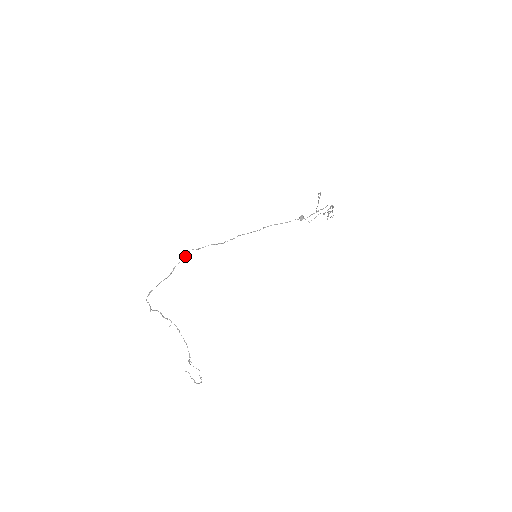
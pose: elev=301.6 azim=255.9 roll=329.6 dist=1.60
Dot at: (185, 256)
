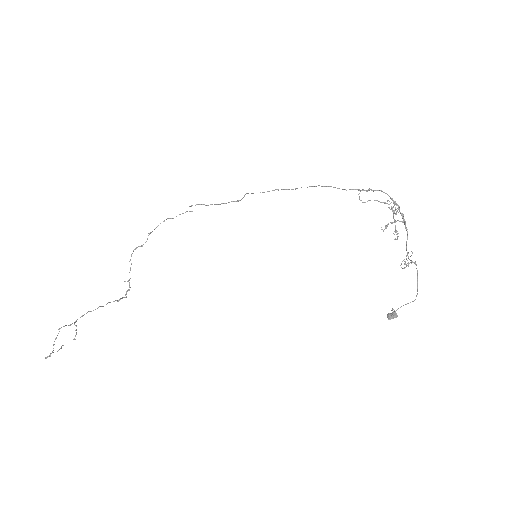
Dot at: occluded
